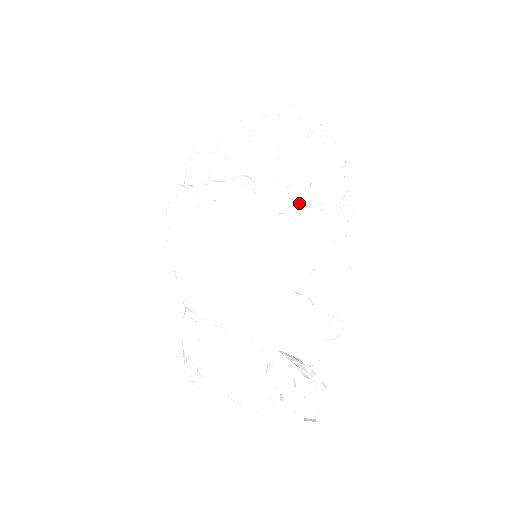
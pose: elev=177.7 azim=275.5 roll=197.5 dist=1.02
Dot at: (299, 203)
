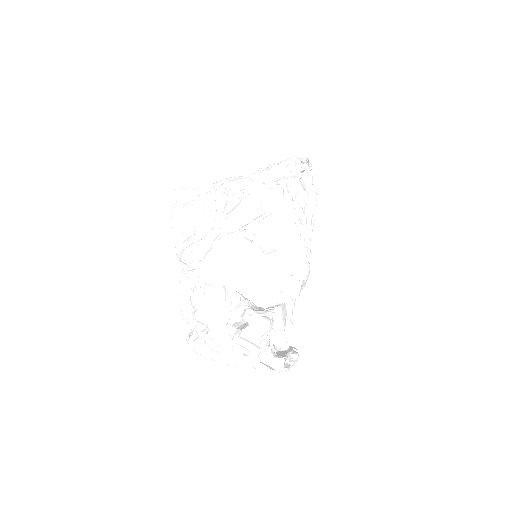
Dot at: (254, 180)
